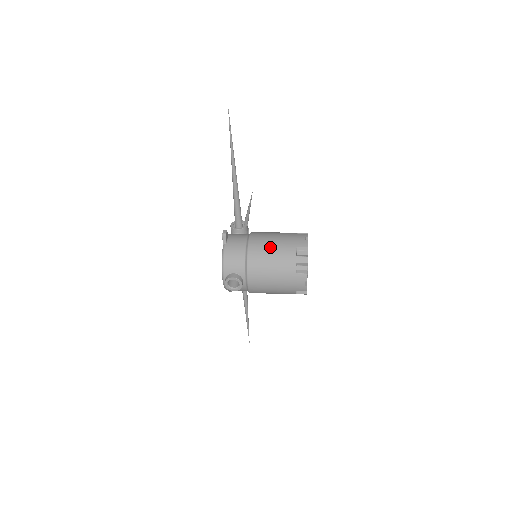
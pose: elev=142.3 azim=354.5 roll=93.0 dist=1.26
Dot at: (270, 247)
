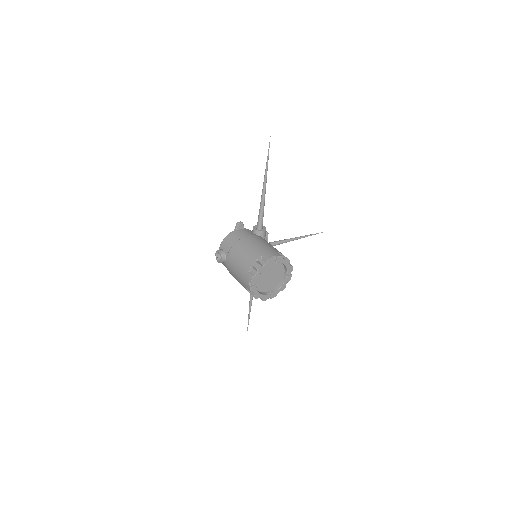
Dot at: (250, 246)
